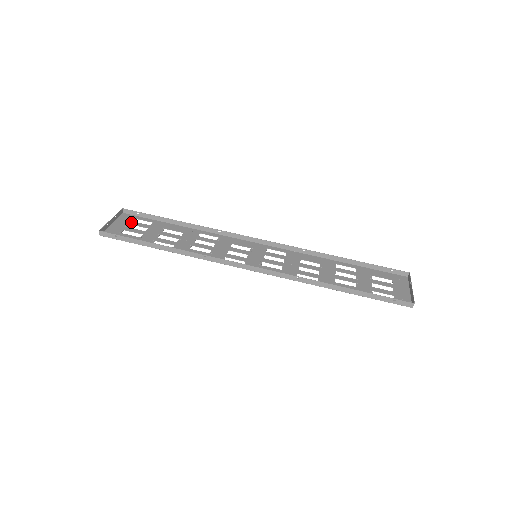
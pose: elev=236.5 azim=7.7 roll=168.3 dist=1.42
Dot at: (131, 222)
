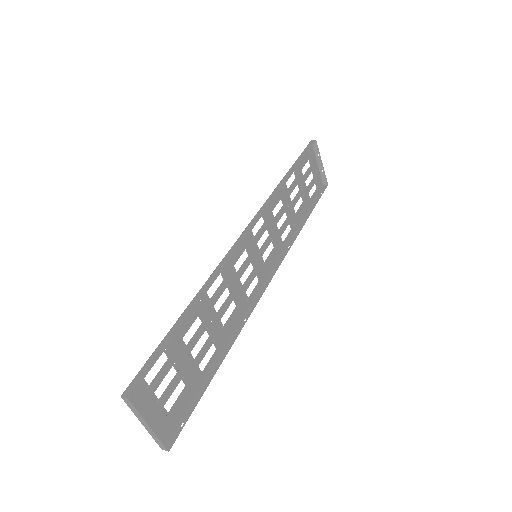
Dot at: (151, 389)
